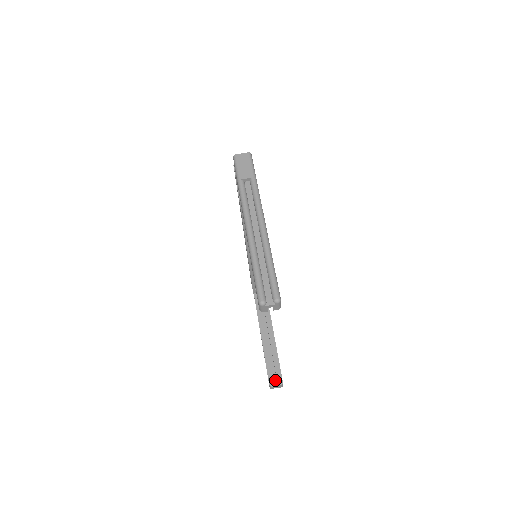
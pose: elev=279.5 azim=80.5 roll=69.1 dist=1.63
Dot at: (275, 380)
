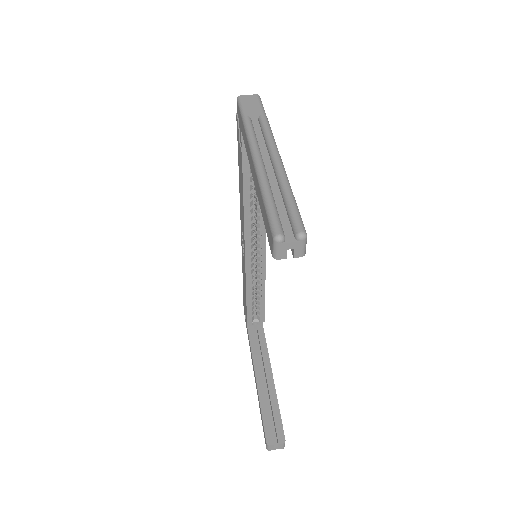
Dot at: (274, 437)
